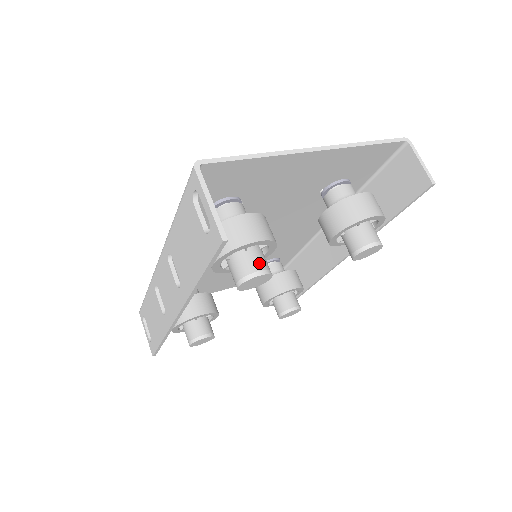
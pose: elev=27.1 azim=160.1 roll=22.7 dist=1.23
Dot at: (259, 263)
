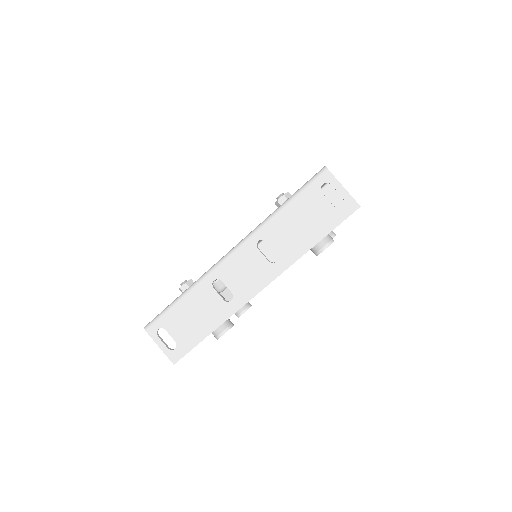
Dot at: (329, 235)
